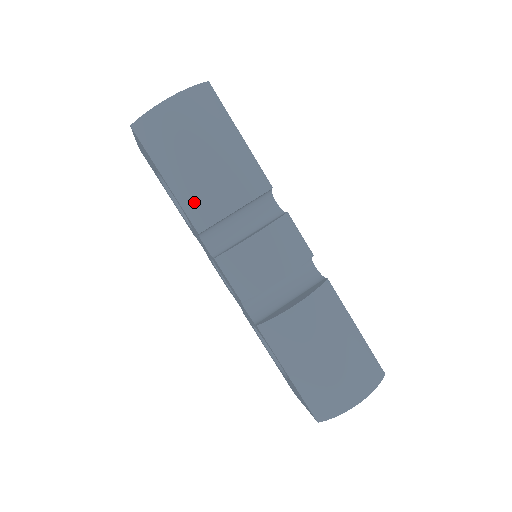
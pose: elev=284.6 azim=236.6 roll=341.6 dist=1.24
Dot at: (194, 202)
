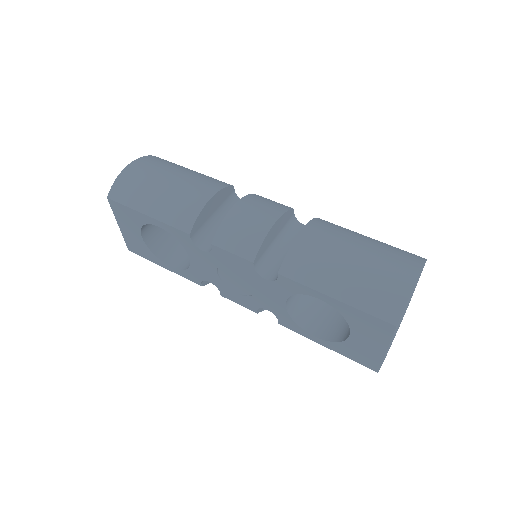
Dot at: (174, 213)
